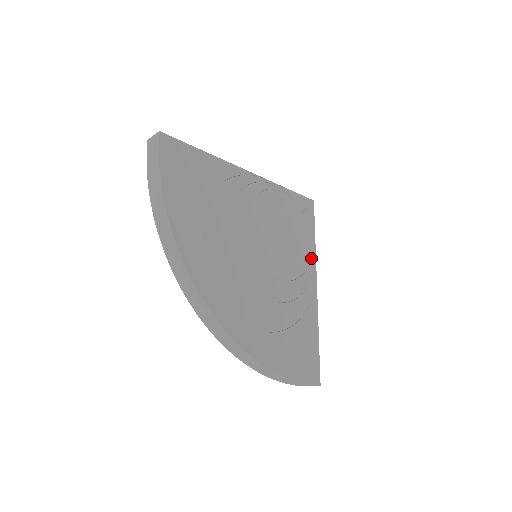
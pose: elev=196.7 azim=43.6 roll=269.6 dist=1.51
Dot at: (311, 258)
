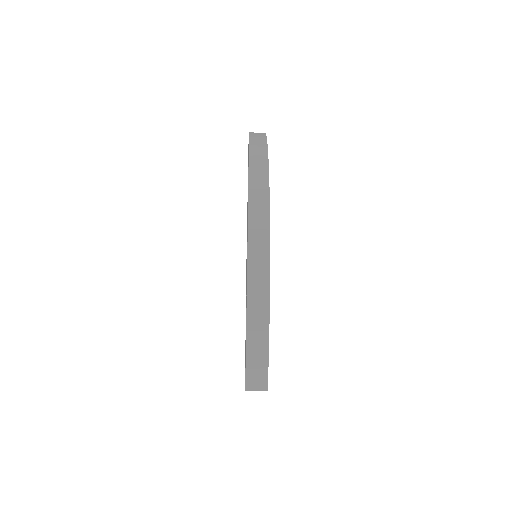
Dot at: occluded
